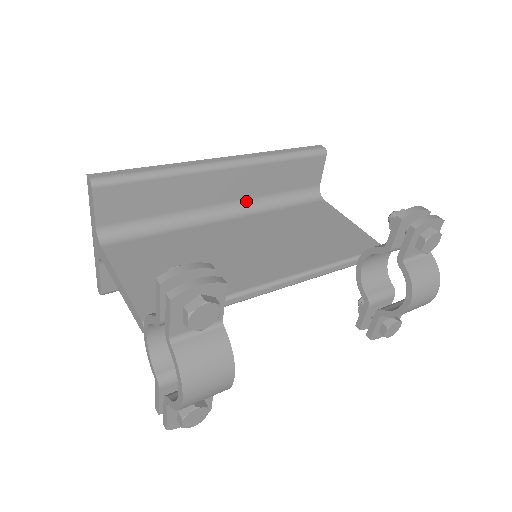
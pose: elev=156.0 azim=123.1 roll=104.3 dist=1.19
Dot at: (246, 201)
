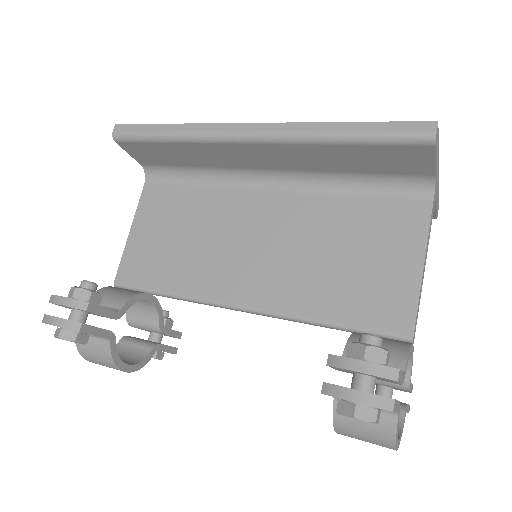
Dot at: (299, 172)
